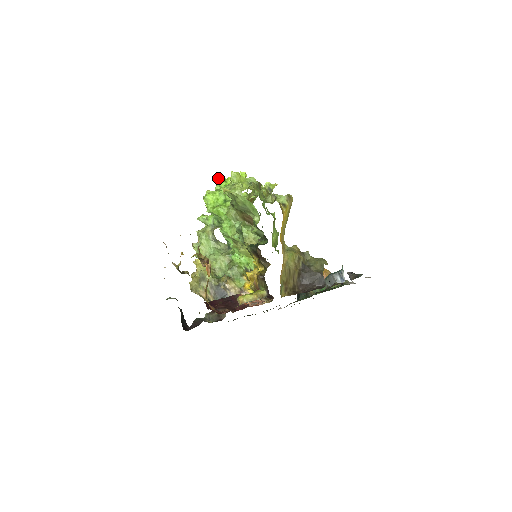
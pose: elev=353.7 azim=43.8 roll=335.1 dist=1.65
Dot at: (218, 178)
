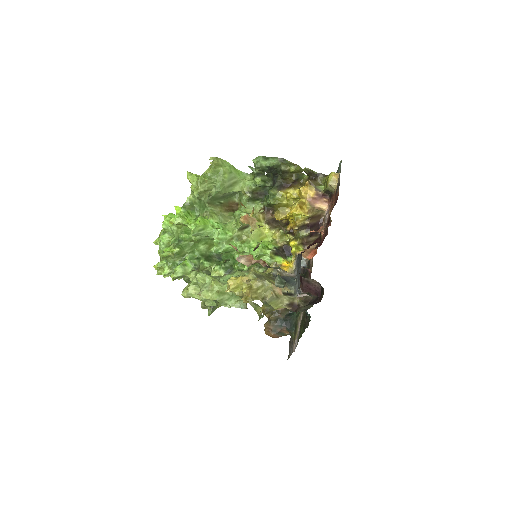
Dot at: occluded
